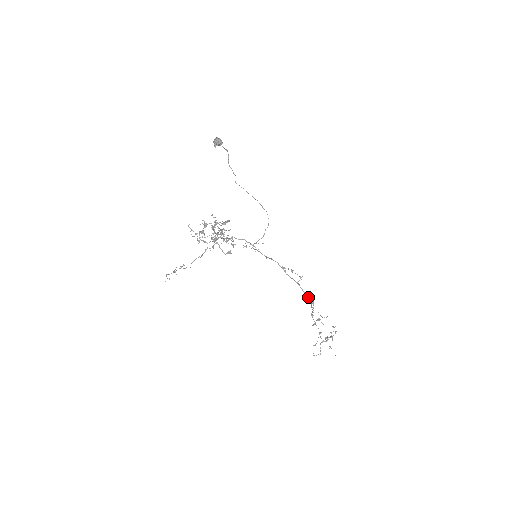
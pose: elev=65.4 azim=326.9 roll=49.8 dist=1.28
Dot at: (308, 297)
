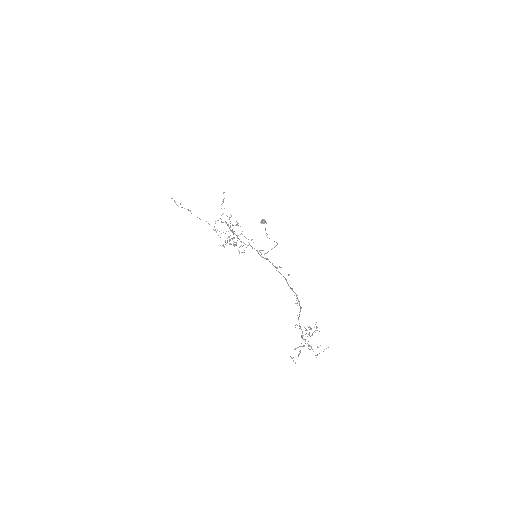
Dot at: occluded
